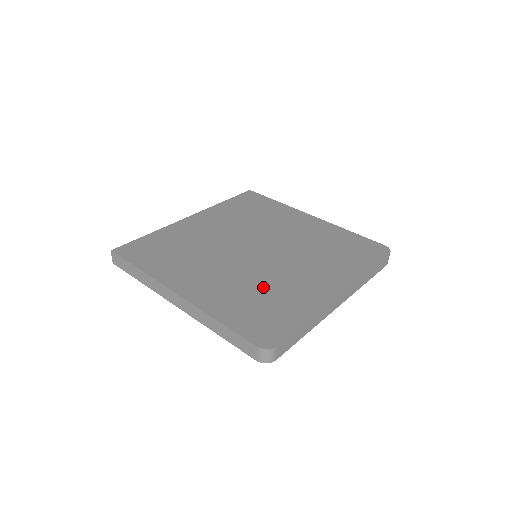
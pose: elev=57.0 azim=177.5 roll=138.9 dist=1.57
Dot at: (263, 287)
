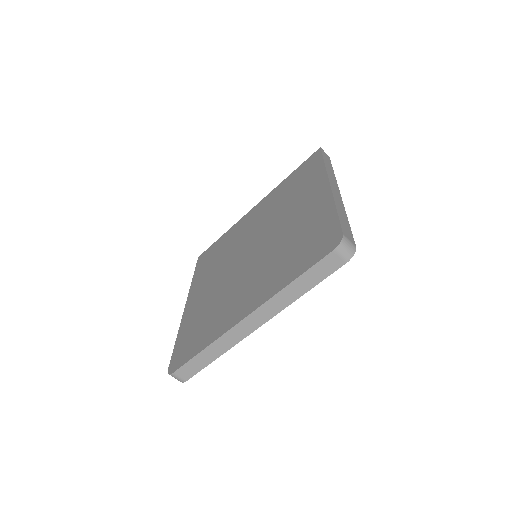
Dot at: (216, 304)
